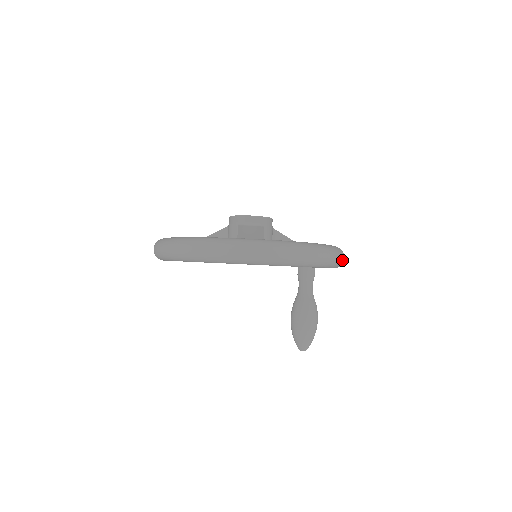
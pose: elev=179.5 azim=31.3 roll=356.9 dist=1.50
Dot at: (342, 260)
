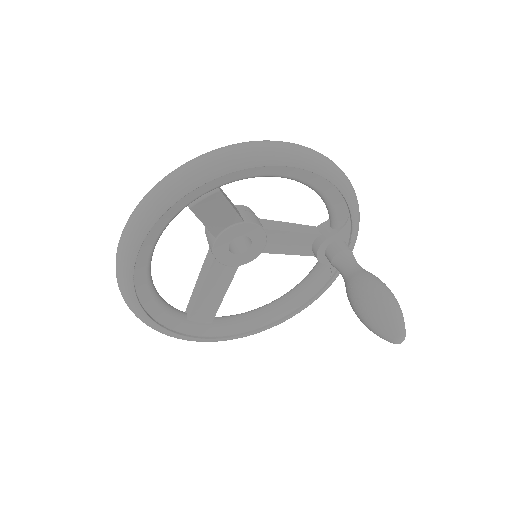
Dot at: (334, 165)
